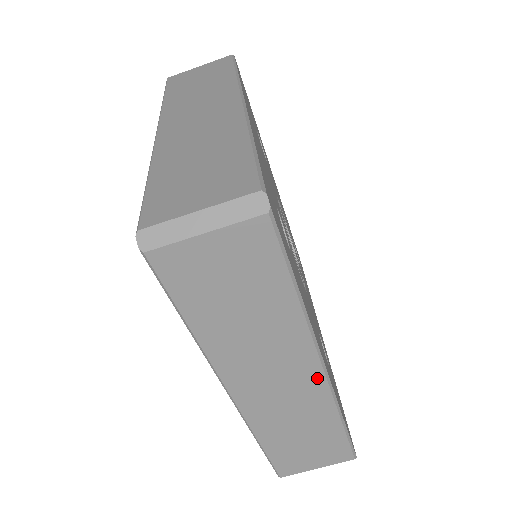
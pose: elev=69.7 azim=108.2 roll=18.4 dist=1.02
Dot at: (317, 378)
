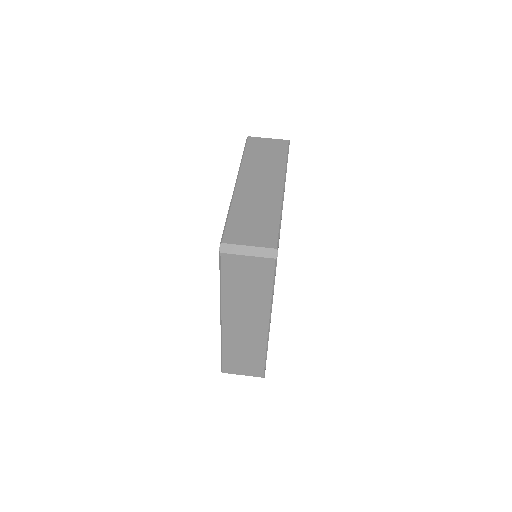
Dot at: (279, 189)
